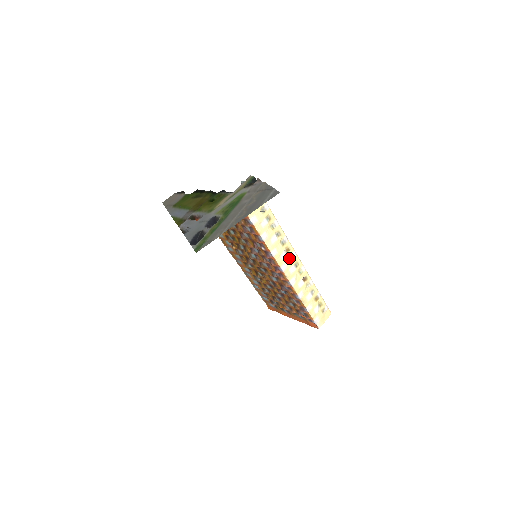
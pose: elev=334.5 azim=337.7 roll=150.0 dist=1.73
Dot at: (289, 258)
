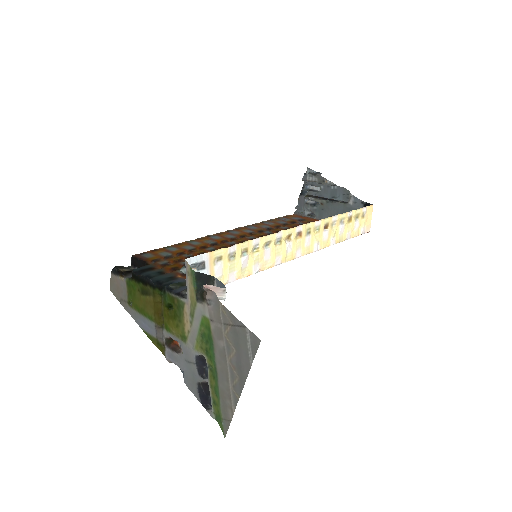
Dot at: (296, 239)
